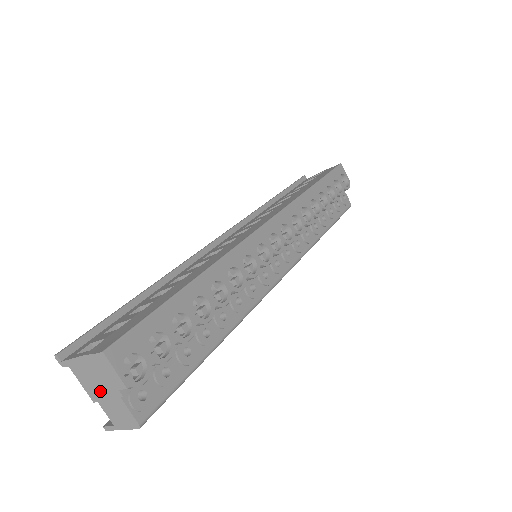
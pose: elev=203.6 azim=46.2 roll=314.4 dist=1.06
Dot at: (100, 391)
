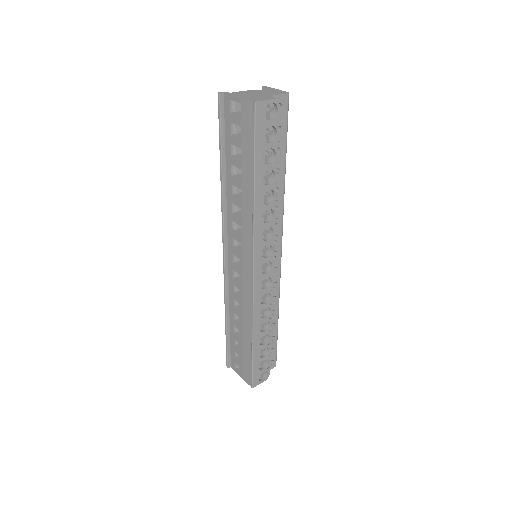
Dot at: occluded
